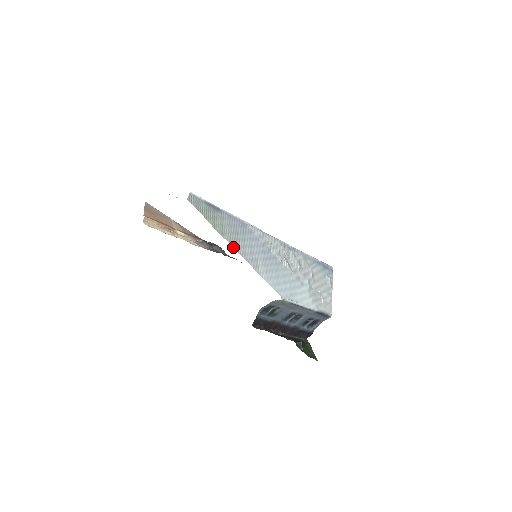
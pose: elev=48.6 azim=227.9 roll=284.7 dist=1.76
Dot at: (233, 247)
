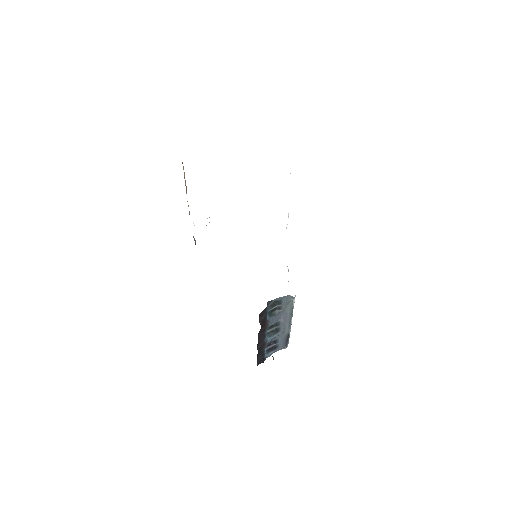
Dot at: occluded
